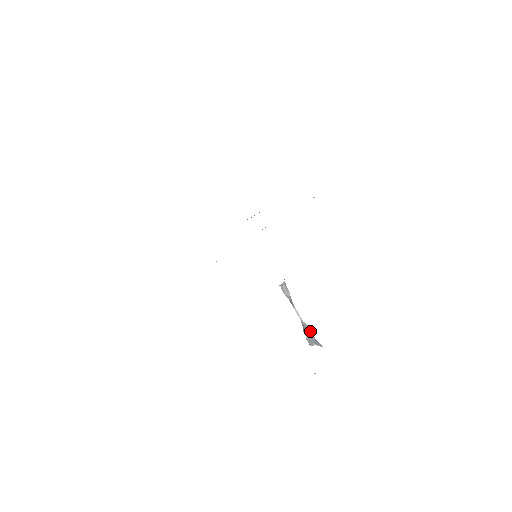
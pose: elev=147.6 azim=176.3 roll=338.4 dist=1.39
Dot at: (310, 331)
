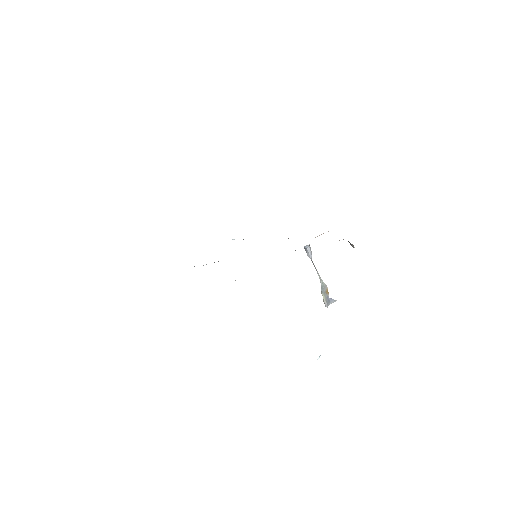
Dot at: (326, 290)
